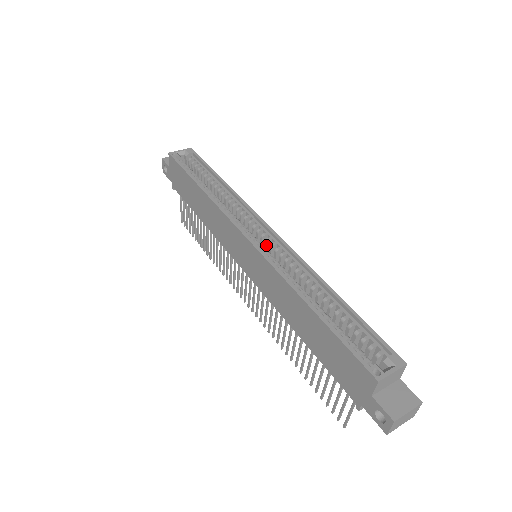
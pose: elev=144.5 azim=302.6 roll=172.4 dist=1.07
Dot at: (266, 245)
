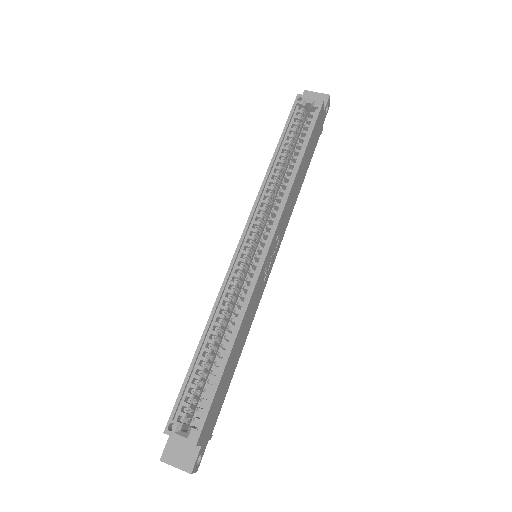
Dot at: (255, 258)
